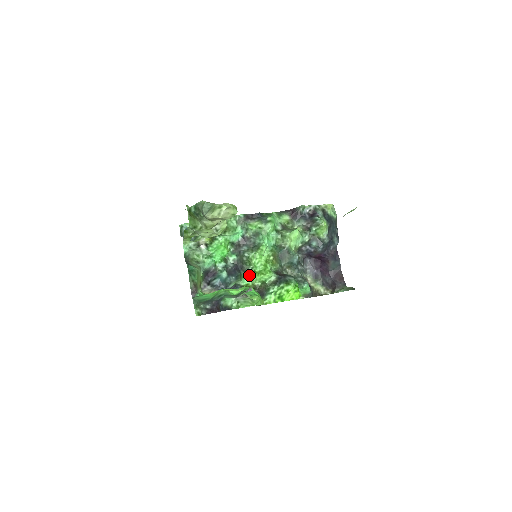
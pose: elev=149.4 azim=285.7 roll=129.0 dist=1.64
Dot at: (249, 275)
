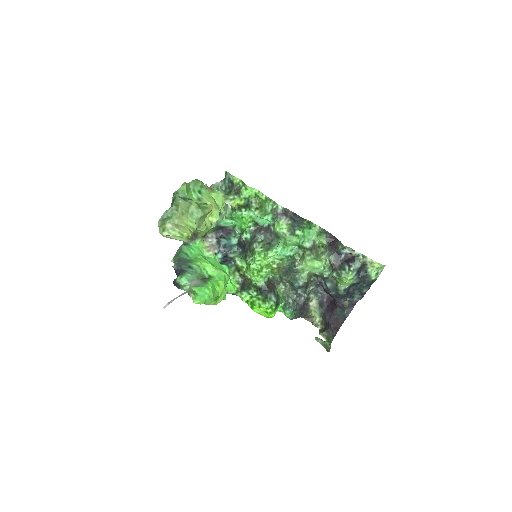
Dot at: (247, 262)
